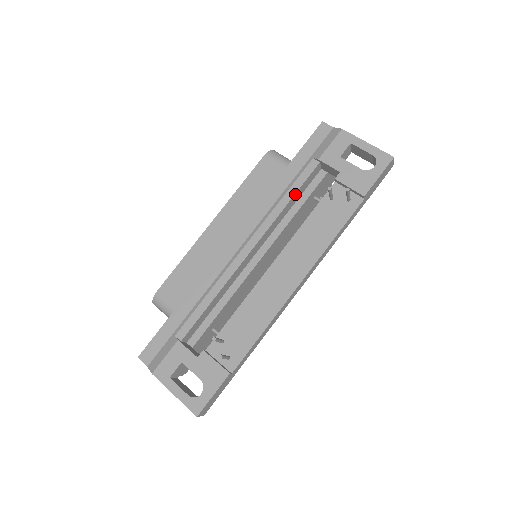
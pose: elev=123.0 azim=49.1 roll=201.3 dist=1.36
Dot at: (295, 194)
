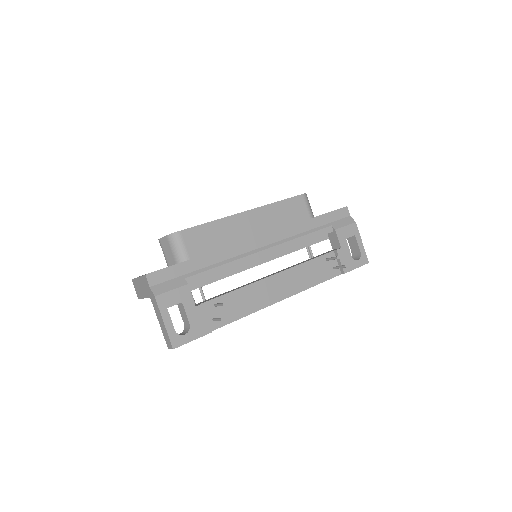
Dot at: (310, 239)
